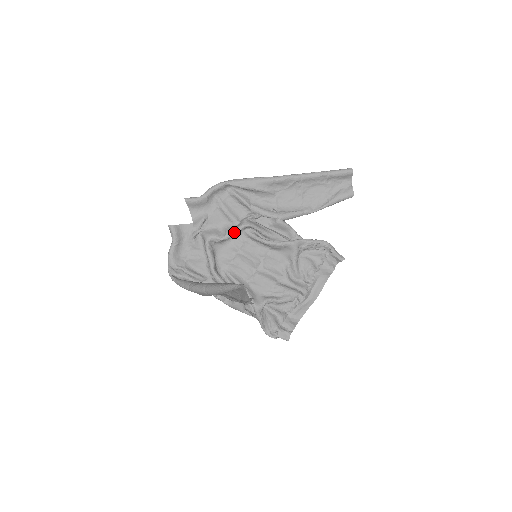
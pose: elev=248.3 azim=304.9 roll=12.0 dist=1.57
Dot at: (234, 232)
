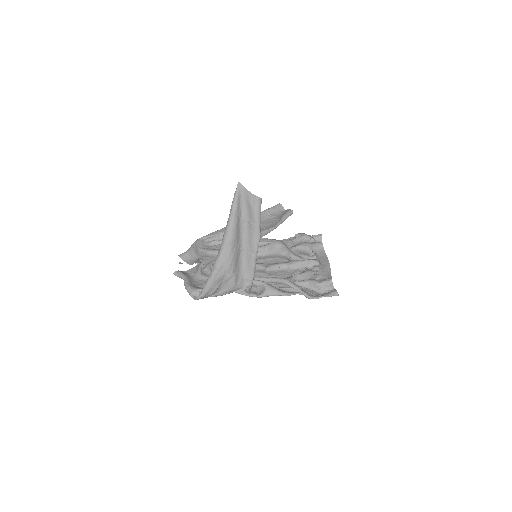
Dot at: occluded
